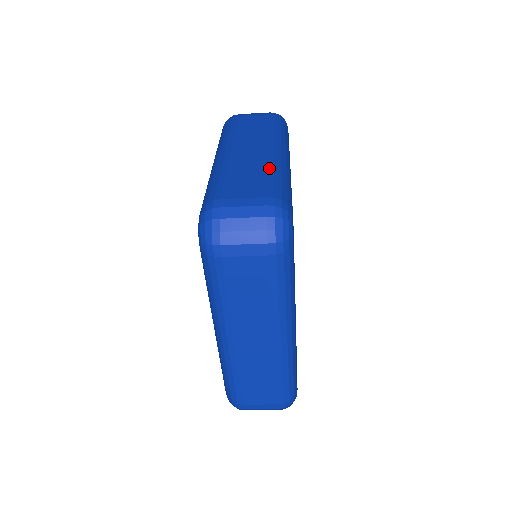
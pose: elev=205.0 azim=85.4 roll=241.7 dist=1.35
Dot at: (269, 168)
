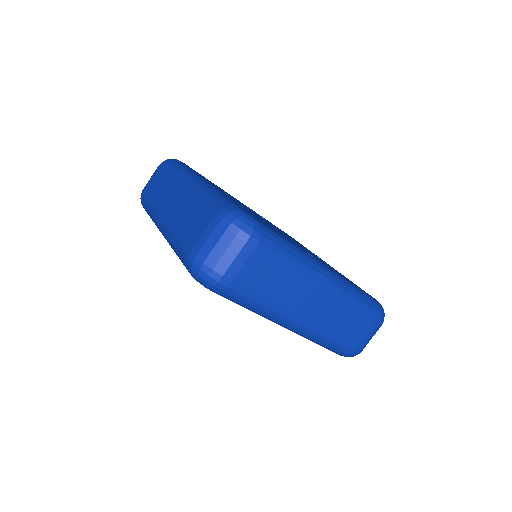
Dot at: occluded
